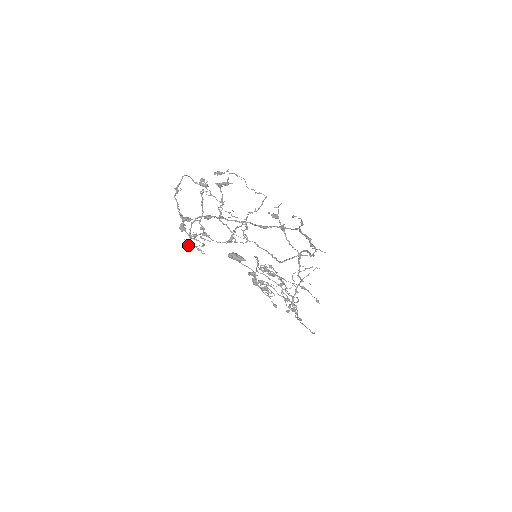
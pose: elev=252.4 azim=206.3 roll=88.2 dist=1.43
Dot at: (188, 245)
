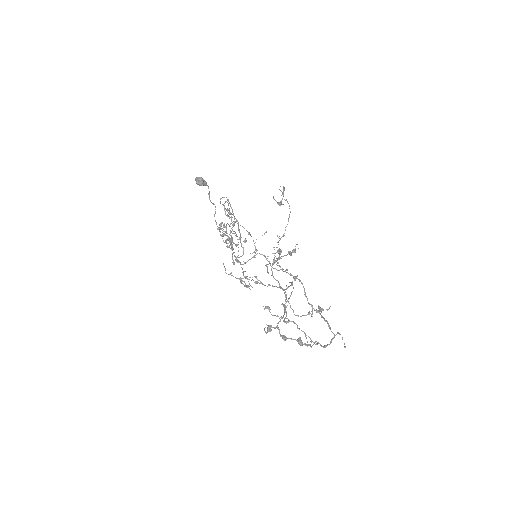
Dot at: occluded
